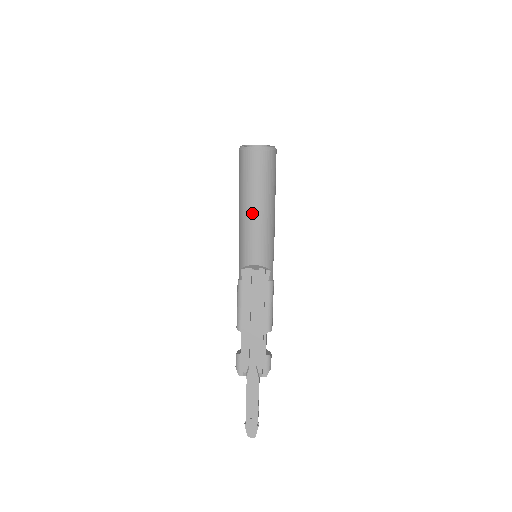
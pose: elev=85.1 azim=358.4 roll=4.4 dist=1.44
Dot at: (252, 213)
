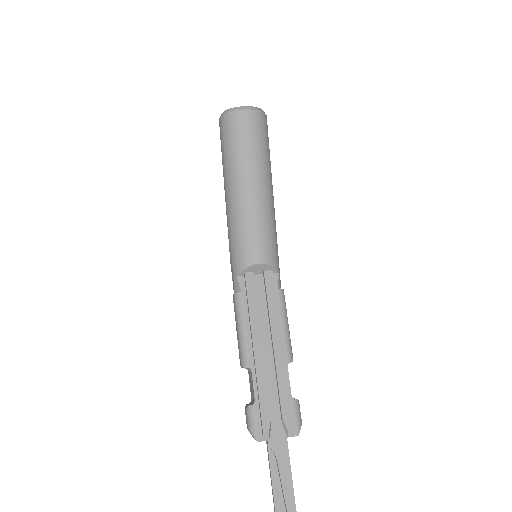
Dot at: (249, 191)
